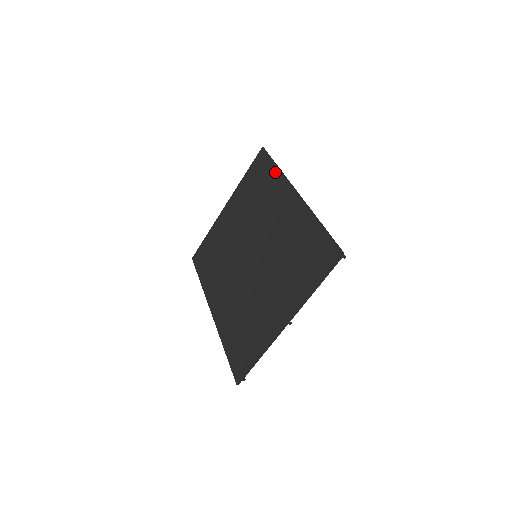
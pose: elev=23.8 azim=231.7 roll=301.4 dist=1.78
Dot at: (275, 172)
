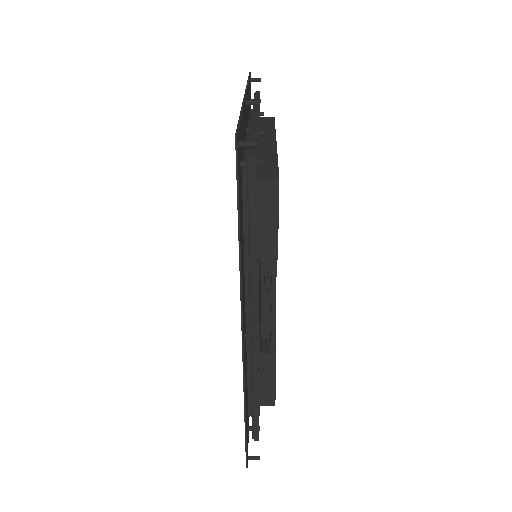
Dot at: occluded
